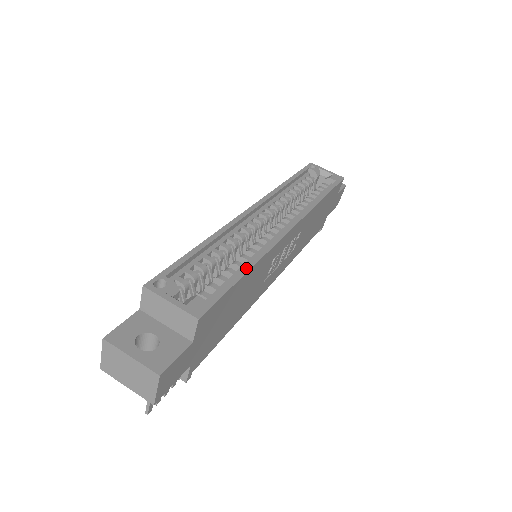
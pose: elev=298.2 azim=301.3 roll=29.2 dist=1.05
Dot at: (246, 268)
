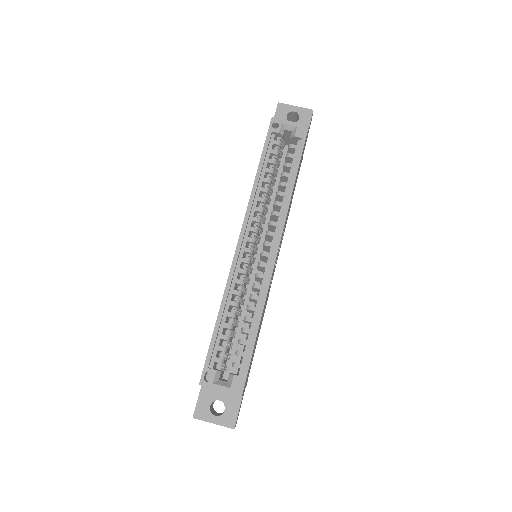
Dot at: (256, 328)
